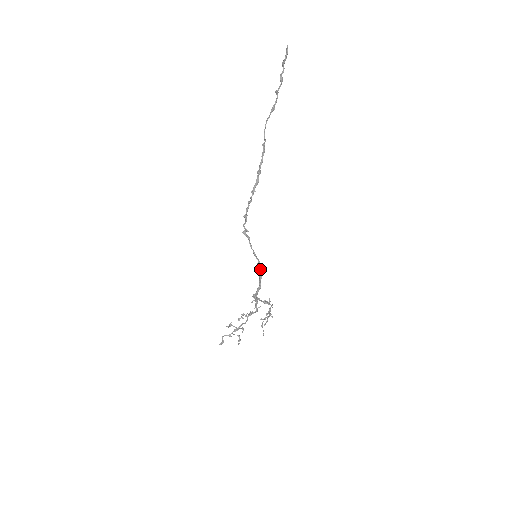
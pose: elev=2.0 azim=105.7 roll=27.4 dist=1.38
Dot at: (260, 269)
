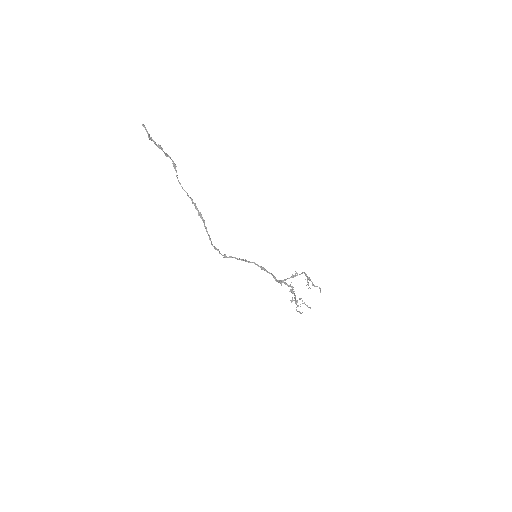
Dot at: (260, 267)
